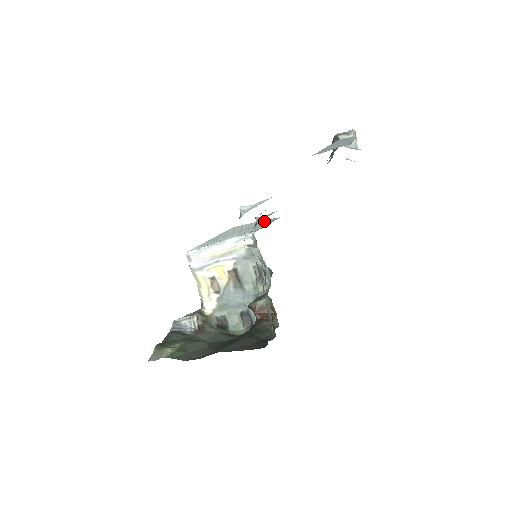
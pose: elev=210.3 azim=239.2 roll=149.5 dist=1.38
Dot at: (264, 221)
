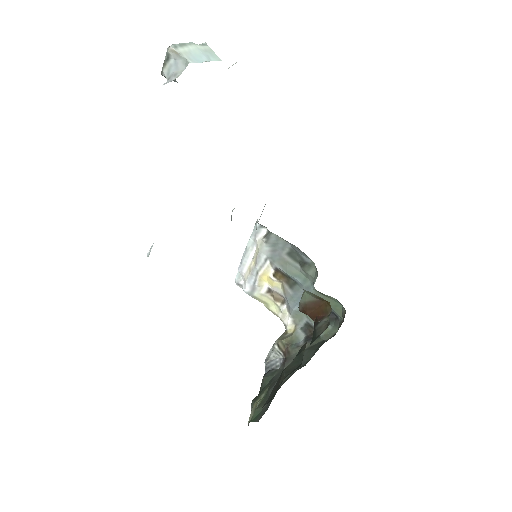
Dot at: occluded
